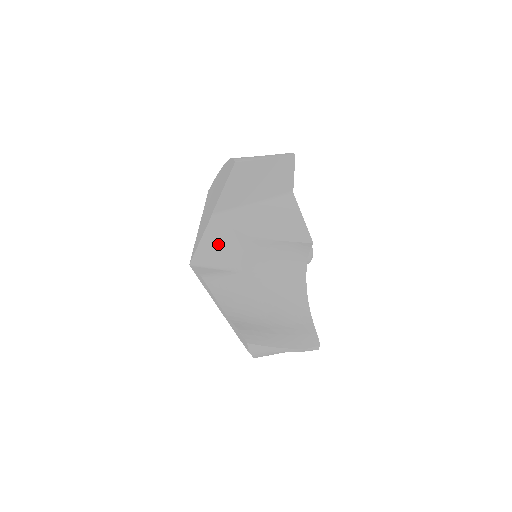
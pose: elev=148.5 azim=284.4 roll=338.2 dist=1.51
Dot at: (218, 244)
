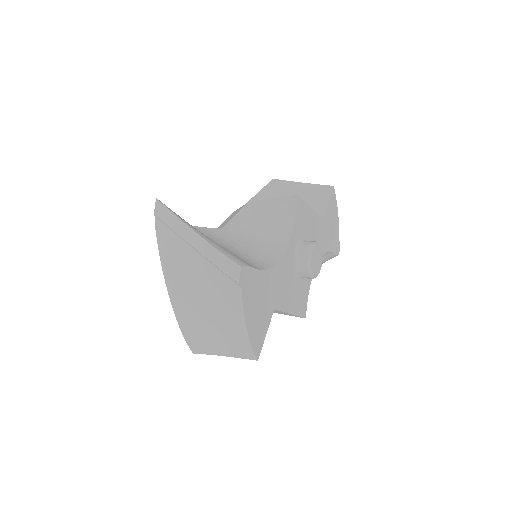
Dot at: occluded
